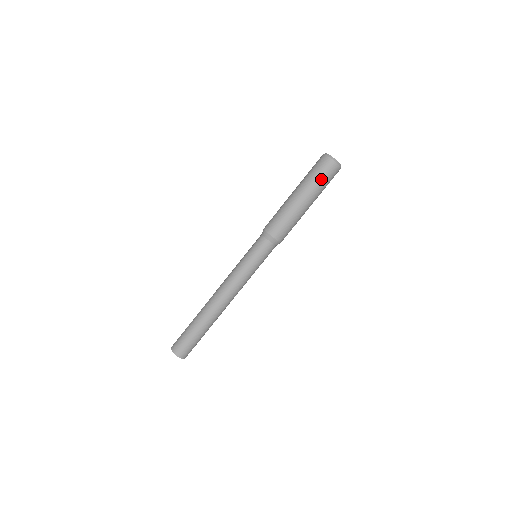
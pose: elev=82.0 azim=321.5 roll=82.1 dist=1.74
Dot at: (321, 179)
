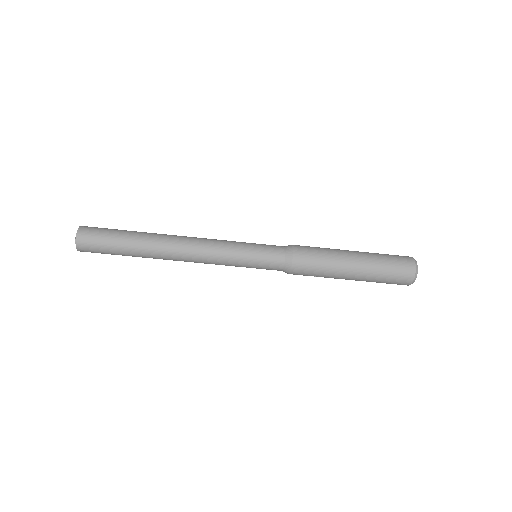
Dot at: (388, 271)
